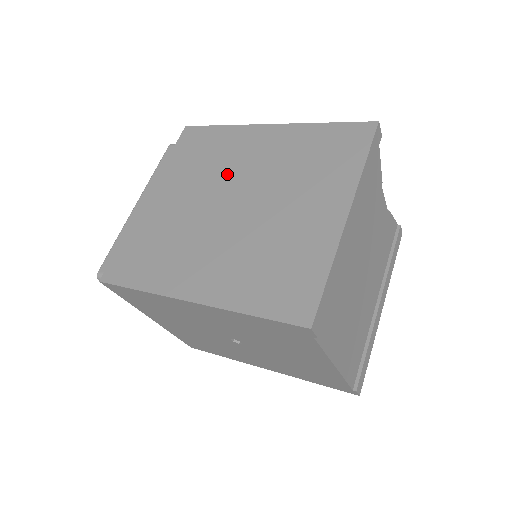
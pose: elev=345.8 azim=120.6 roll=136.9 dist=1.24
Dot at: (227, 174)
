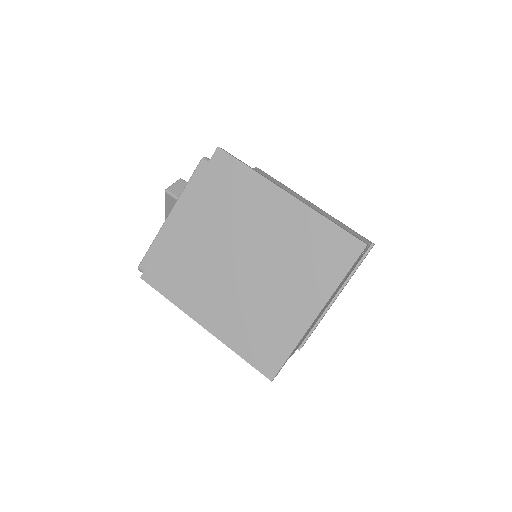
Dot at: (244, 229)
